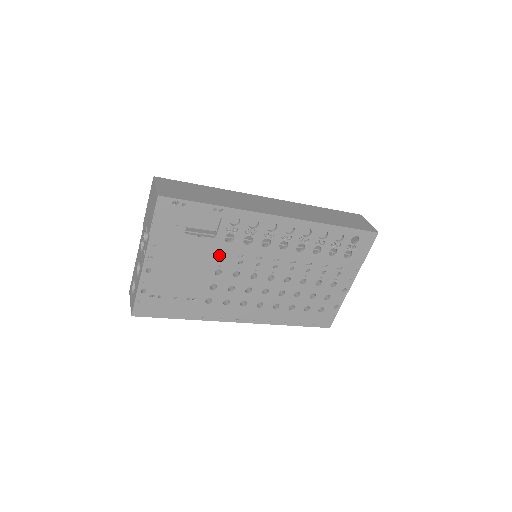
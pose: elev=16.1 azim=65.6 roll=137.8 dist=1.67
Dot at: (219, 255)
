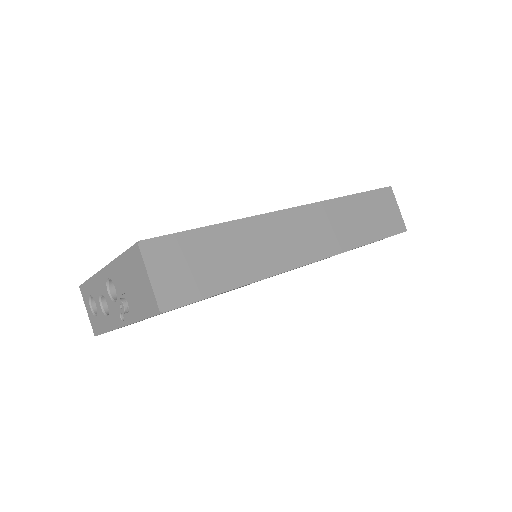
Dot at: occluded
